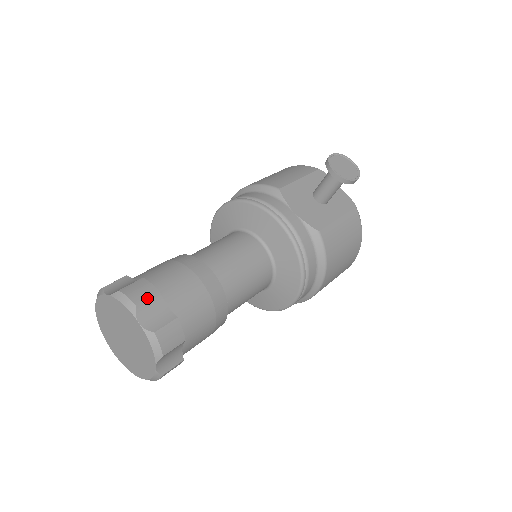
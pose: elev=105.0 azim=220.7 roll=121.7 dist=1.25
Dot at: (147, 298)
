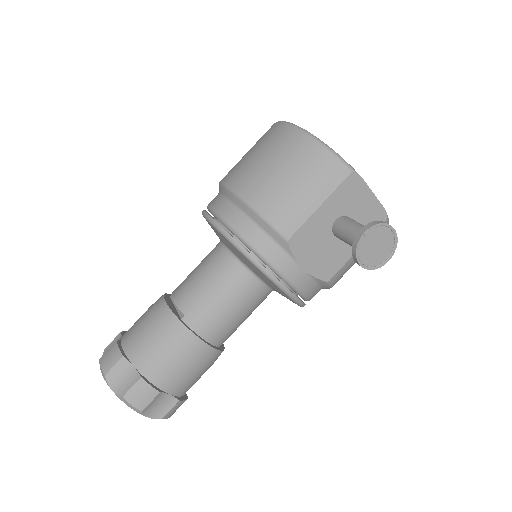
Dot at: (150, 402)
